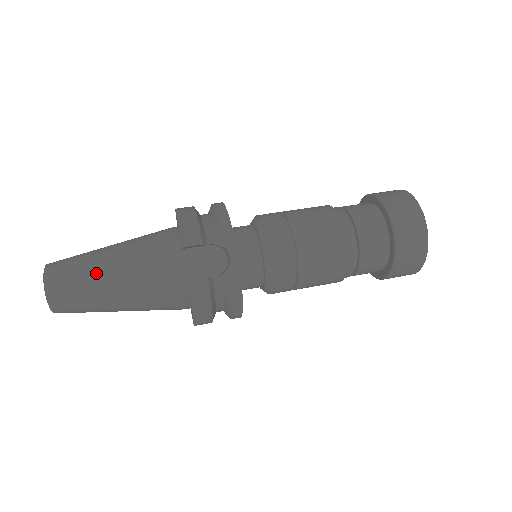
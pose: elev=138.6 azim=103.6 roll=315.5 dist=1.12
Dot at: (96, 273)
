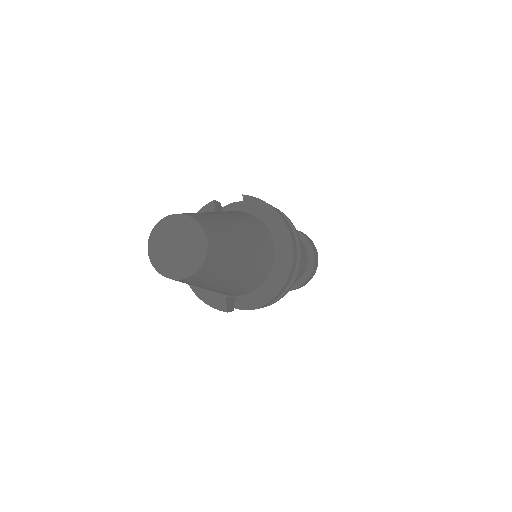
Dot at: occluded
